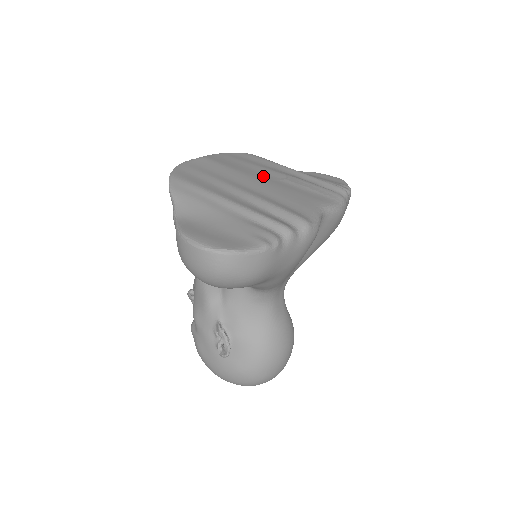
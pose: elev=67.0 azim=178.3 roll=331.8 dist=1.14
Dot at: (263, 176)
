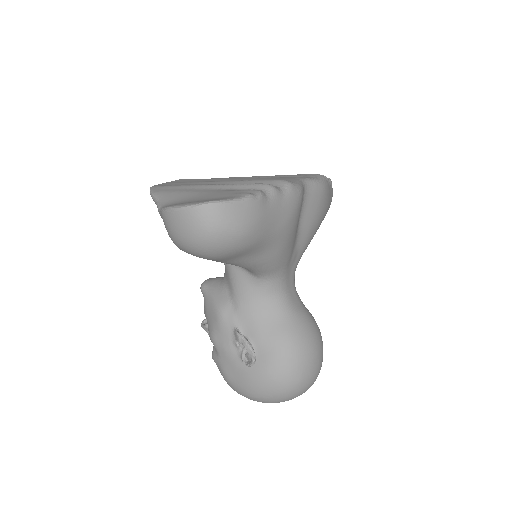
Dot at: occluded
